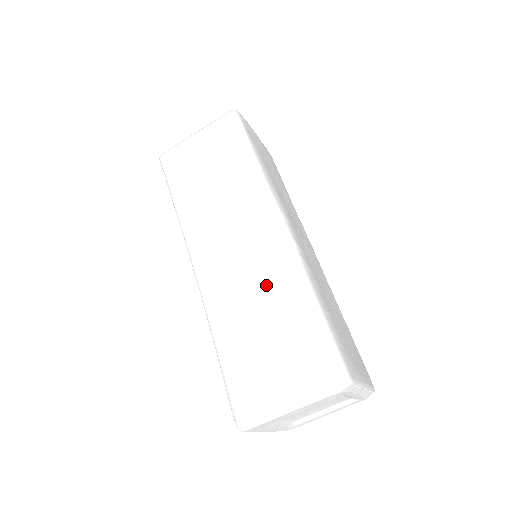
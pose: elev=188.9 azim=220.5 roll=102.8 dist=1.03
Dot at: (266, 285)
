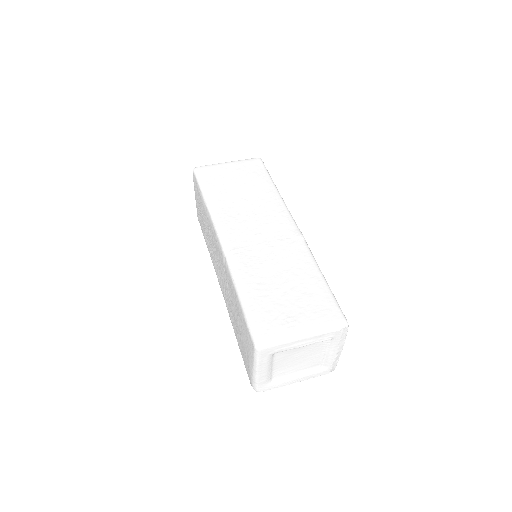
Dot at: (284, 259)
